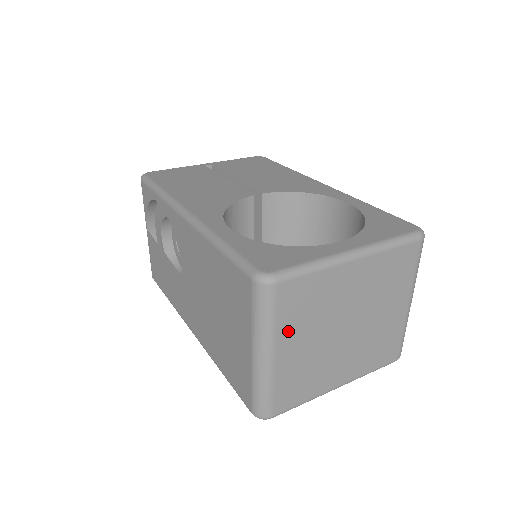
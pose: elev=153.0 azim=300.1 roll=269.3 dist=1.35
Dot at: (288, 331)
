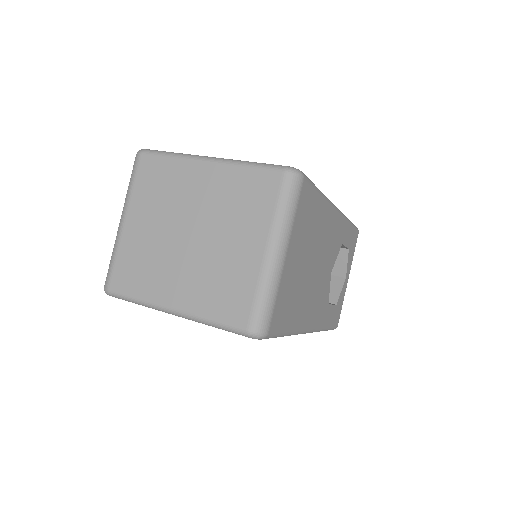
Dot at: (140, 203)
